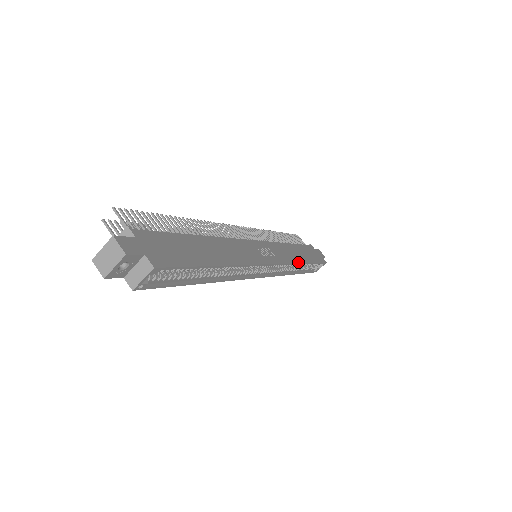
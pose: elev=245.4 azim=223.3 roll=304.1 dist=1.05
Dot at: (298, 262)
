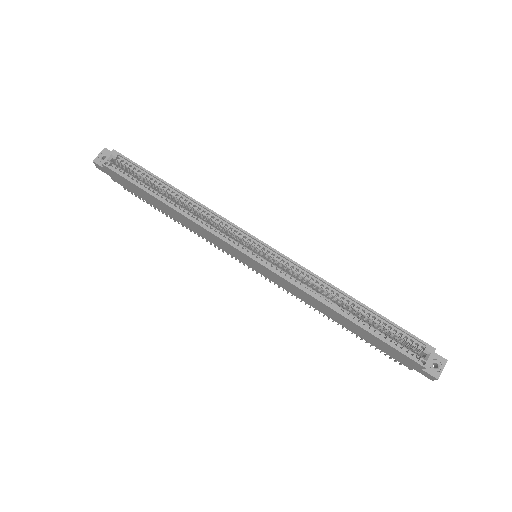
Dot at: (324, 280)
